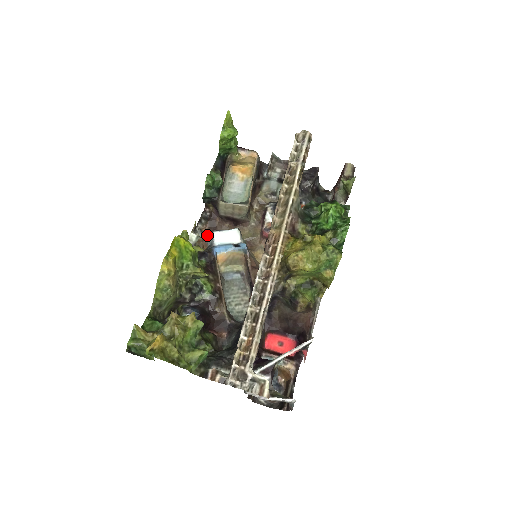
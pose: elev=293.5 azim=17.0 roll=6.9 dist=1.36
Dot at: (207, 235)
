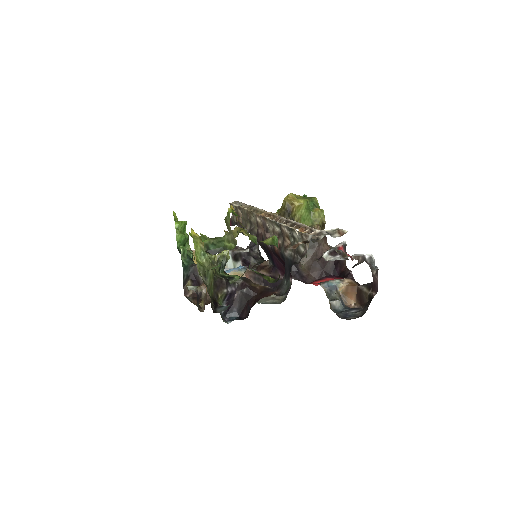
Dot at: occluded
